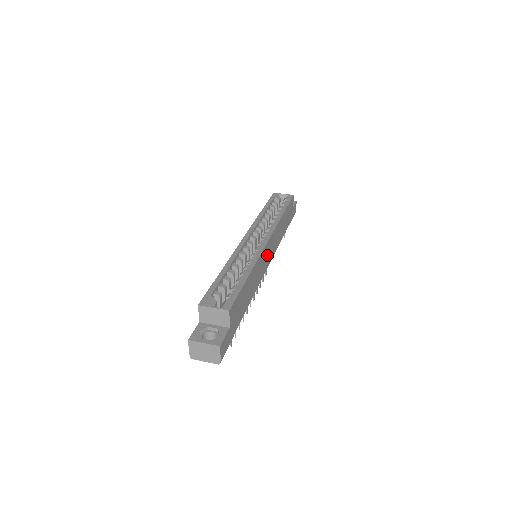
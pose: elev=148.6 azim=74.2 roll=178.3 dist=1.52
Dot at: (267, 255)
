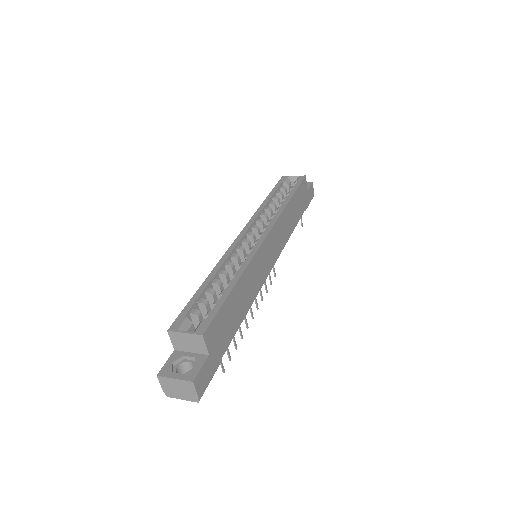
Dot at: (268, 254)
